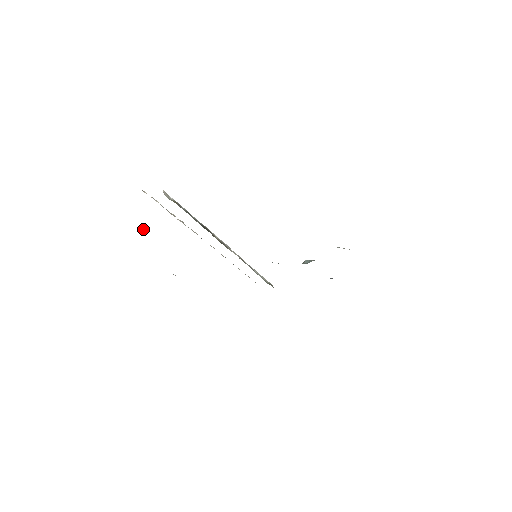
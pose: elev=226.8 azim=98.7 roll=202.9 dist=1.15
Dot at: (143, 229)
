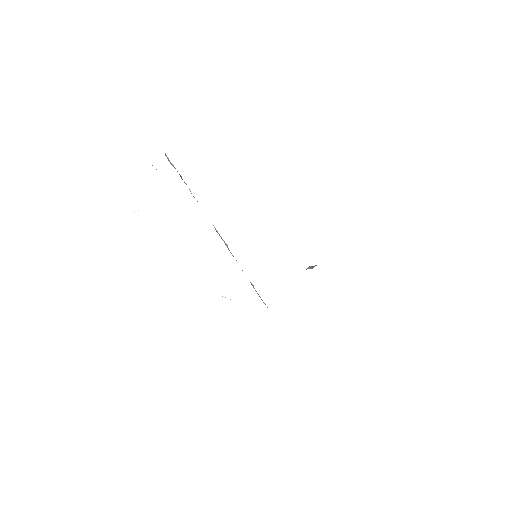
Dot at: occluded
